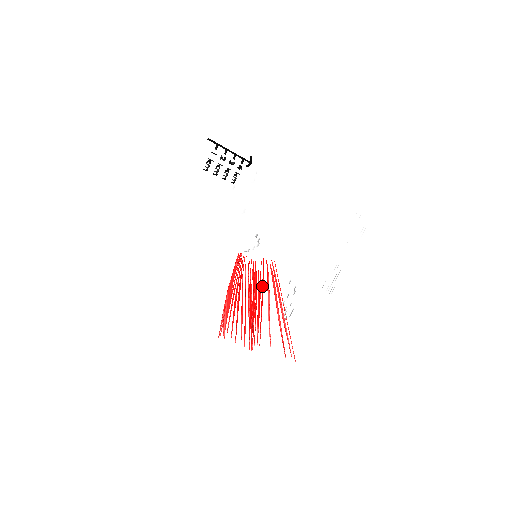
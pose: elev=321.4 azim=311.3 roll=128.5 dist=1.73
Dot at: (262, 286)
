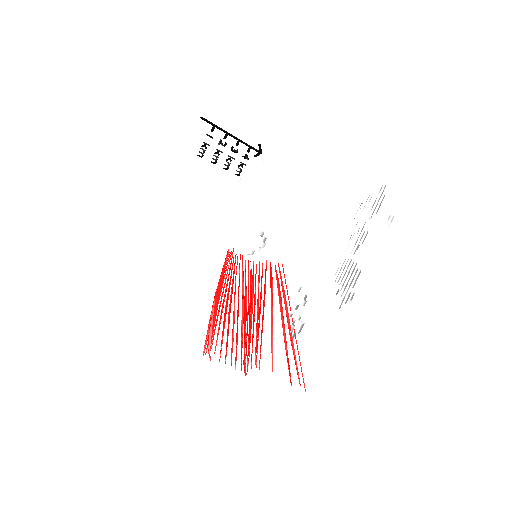
Dot at: (264, 294)
